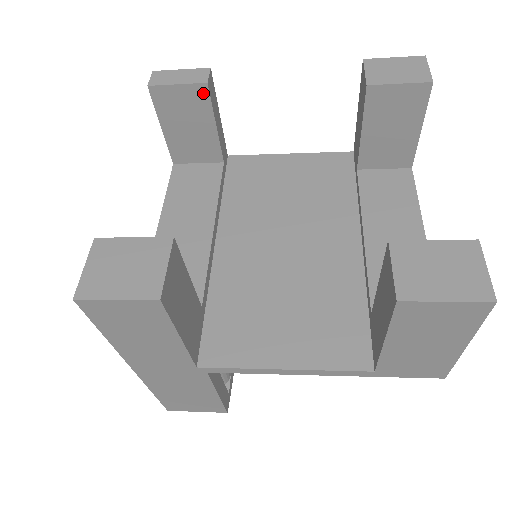
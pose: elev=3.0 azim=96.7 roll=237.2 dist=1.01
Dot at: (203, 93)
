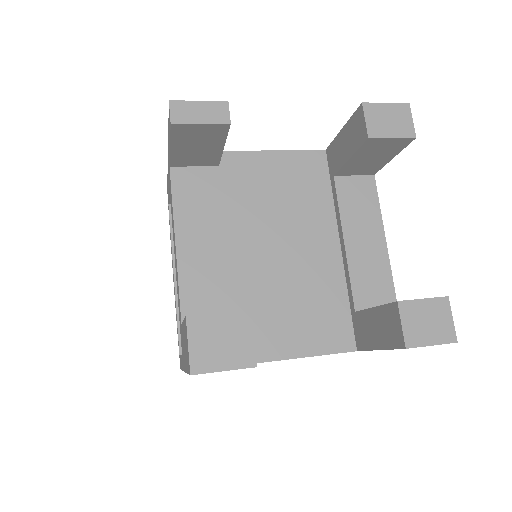
Dot at: (223, 129)
